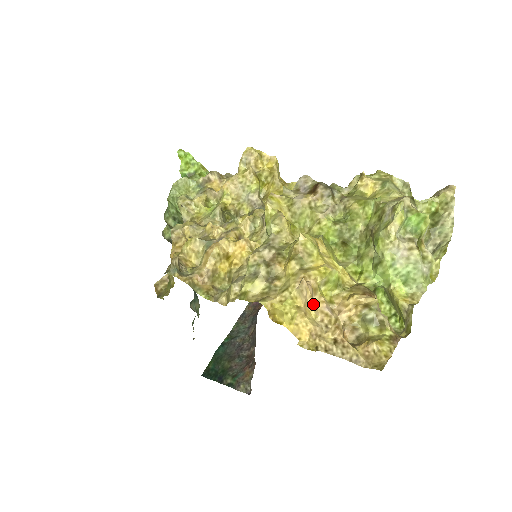
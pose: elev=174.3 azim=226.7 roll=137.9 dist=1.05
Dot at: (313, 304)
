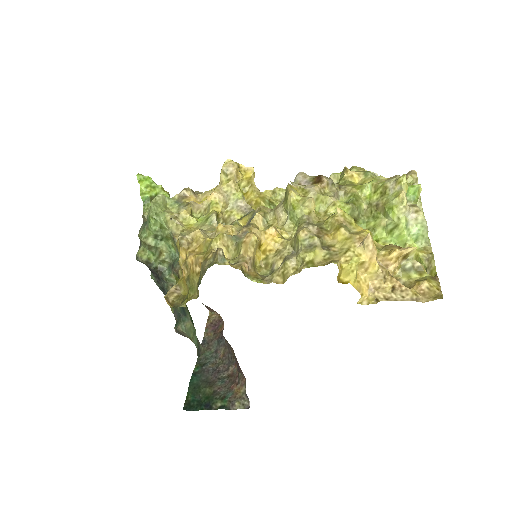
Dot at: (374, 258)
